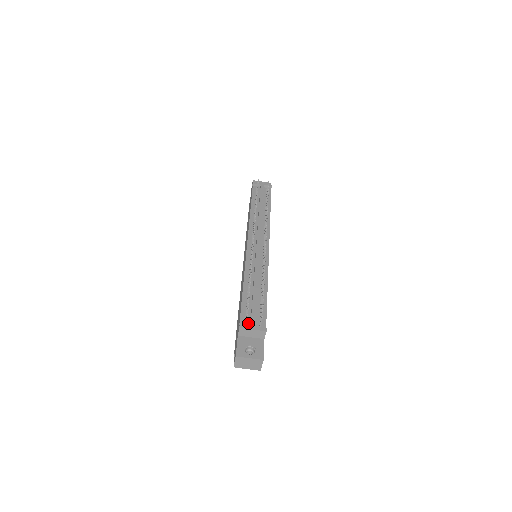
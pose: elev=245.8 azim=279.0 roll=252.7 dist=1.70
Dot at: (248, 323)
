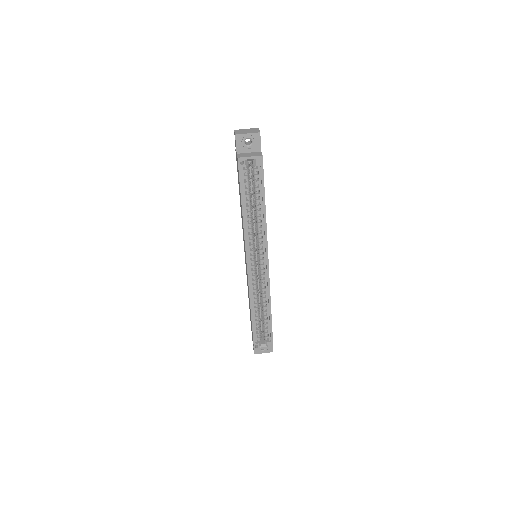
Dot at: occluded
